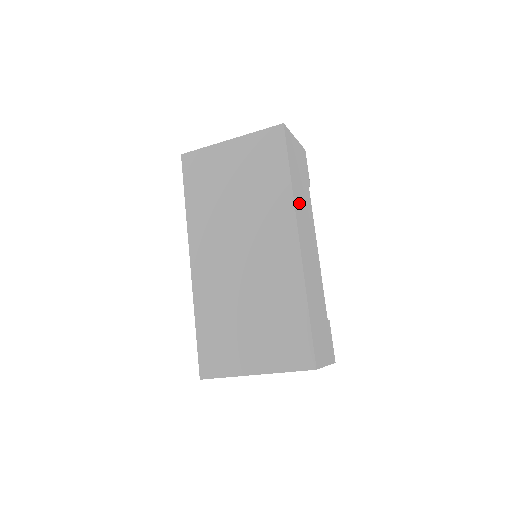
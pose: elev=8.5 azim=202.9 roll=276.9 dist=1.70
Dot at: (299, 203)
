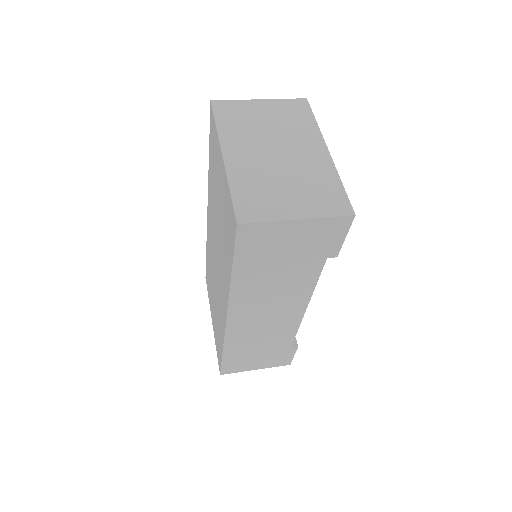
Dot at: (253, 291)
